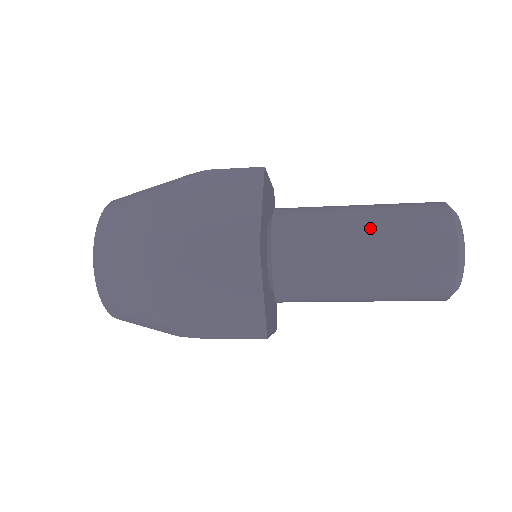
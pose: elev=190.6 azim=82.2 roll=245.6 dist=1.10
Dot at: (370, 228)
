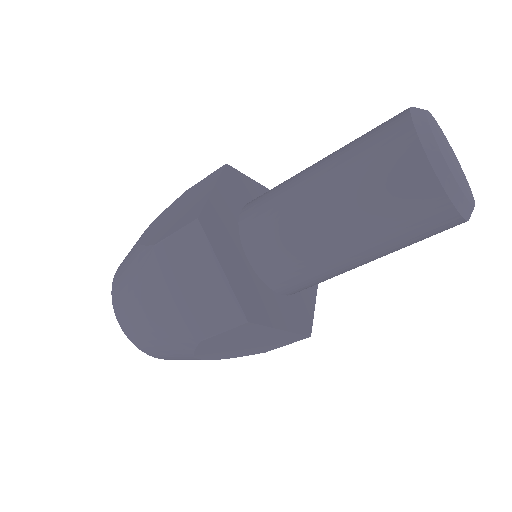
Dot at: occluded
